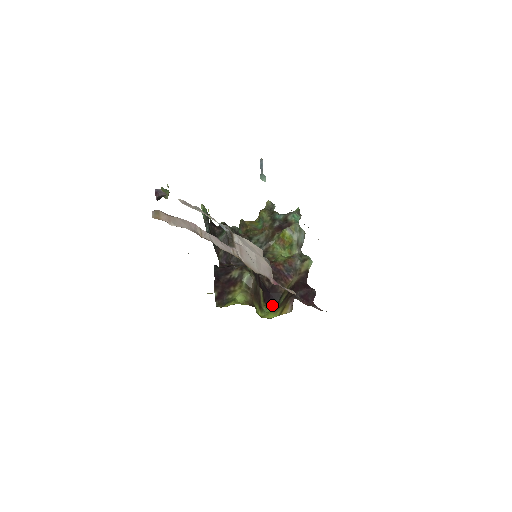
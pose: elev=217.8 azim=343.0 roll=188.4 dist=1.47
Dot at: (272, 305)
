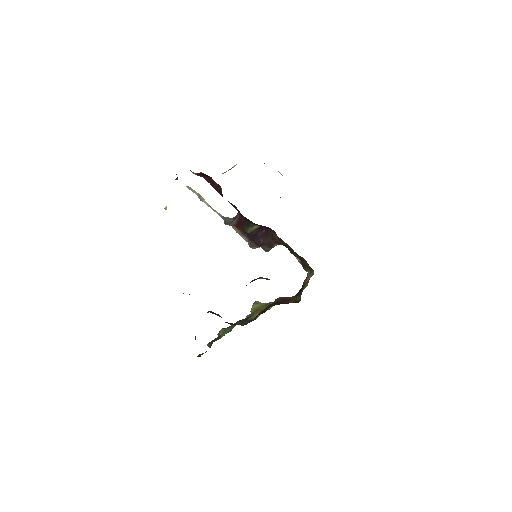
Dot at: occluded
